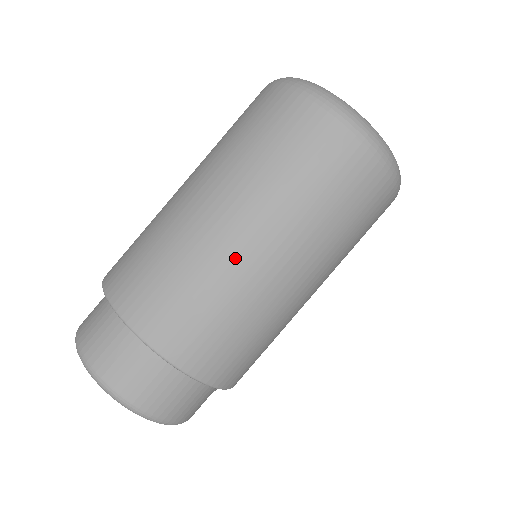
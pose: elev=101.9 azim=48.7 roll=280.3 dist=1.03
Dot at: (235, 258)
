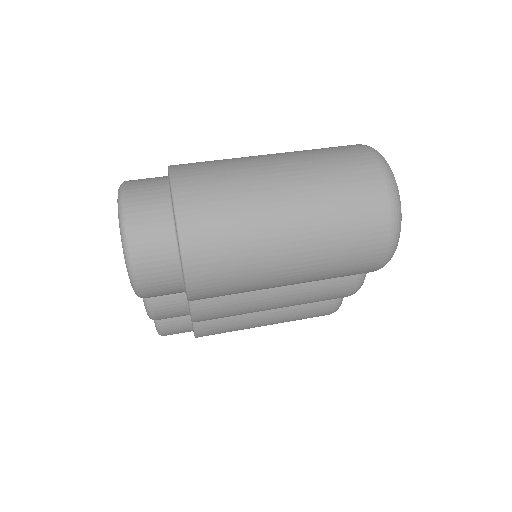
Dot at: (269, 204)
